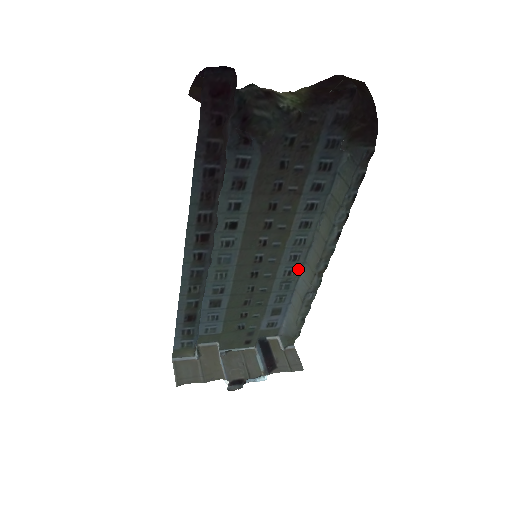
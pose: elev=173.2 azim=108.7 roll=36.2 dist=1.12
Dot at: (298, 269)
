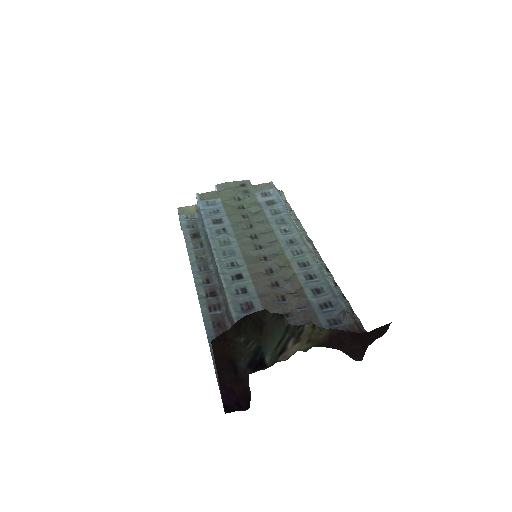
Dot at: (294, 230)
